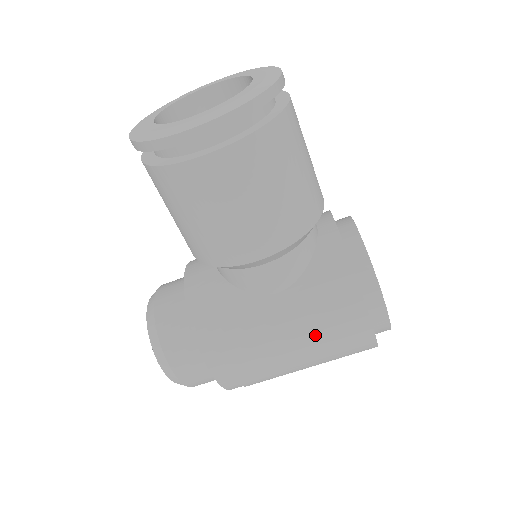
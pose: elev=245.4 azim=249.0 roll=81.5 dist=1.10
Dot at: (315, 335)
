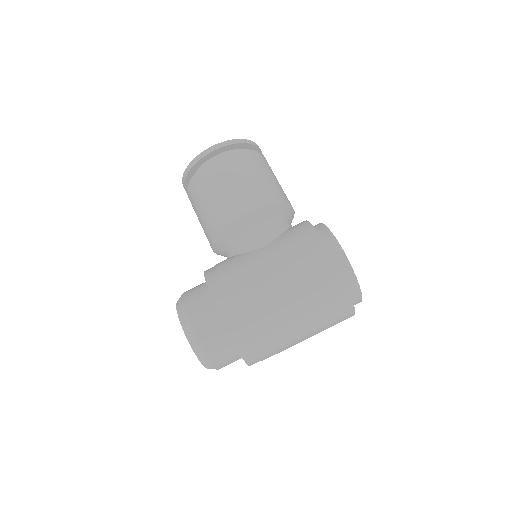
Dot at: (290, 263)
